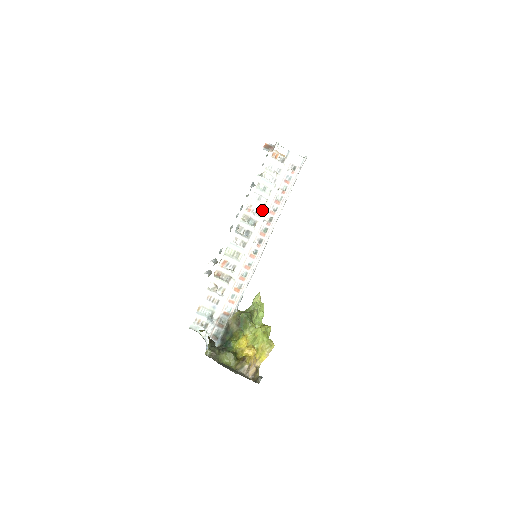
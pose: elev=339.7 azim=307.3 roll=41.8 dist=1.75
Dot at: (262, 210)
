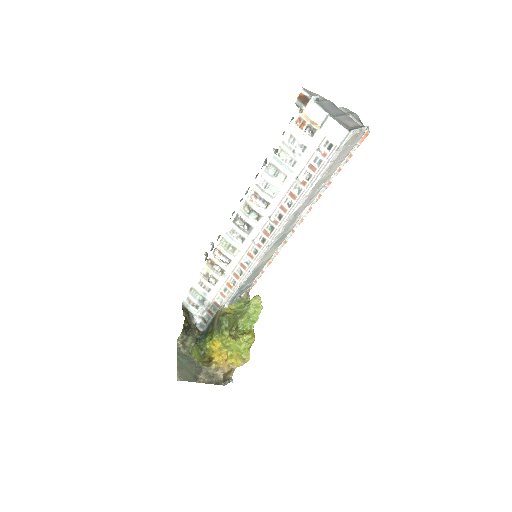
Dot at: (270, 202)
